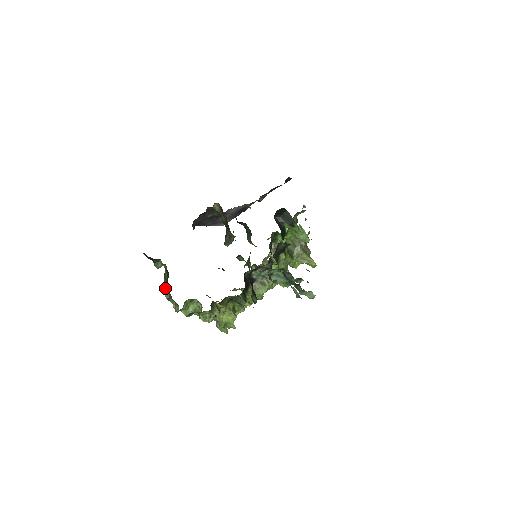
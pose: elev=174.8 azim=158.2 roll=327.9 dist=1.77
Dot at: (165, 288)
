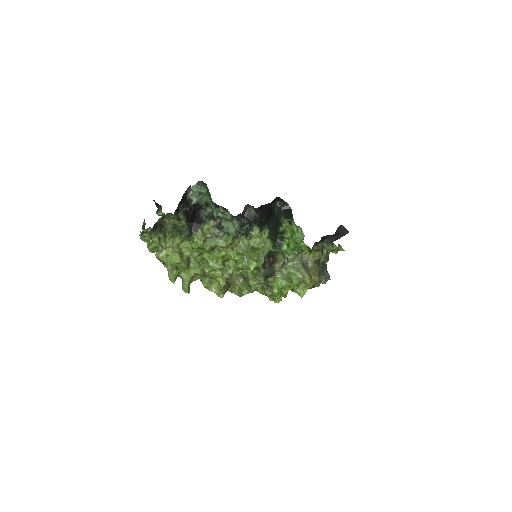
Dot at: occluded
